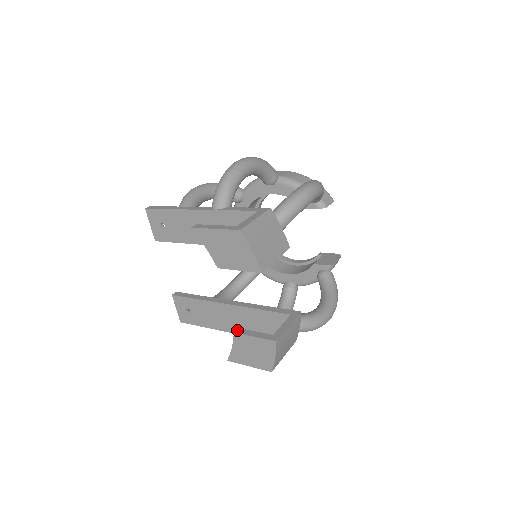
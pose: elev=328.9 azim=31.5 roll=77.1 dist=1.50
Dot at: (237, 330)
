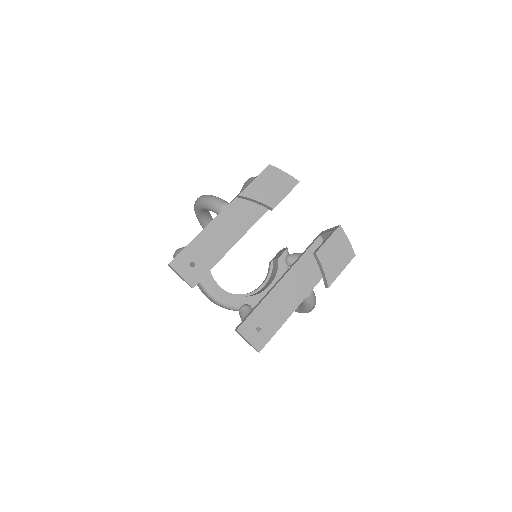
Dot at: (315, 252)
